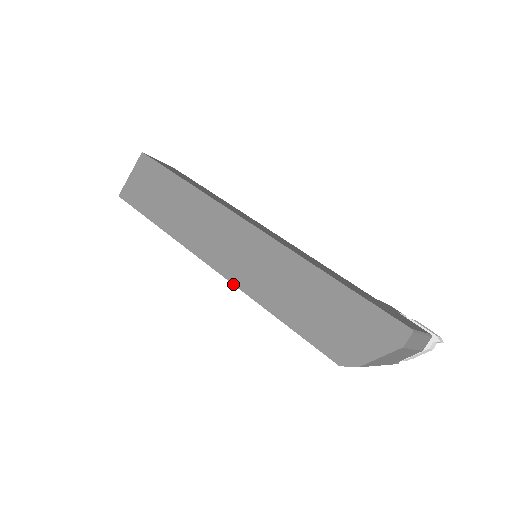
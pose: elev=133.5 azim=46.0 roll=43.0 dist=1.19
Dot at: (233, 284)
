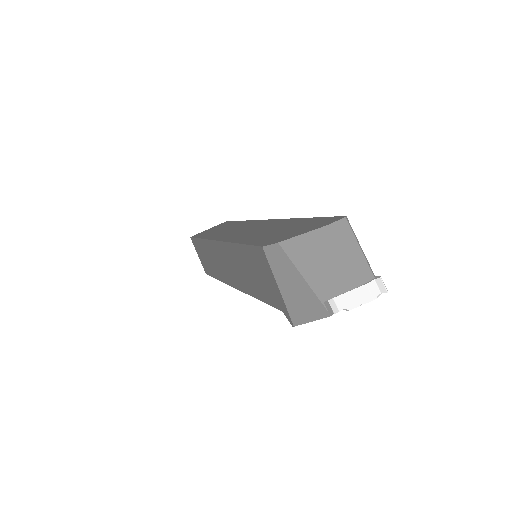
Dot at: (222, 241)
